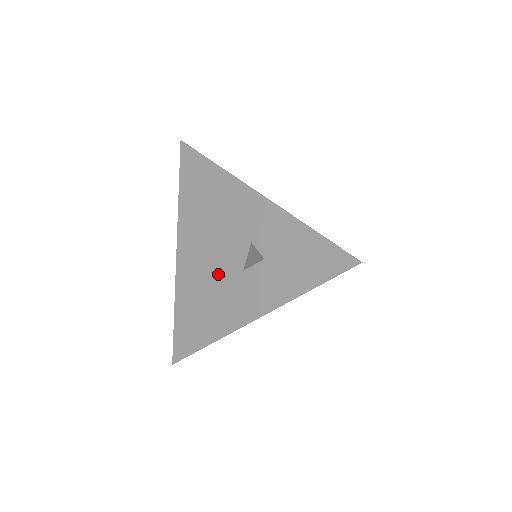
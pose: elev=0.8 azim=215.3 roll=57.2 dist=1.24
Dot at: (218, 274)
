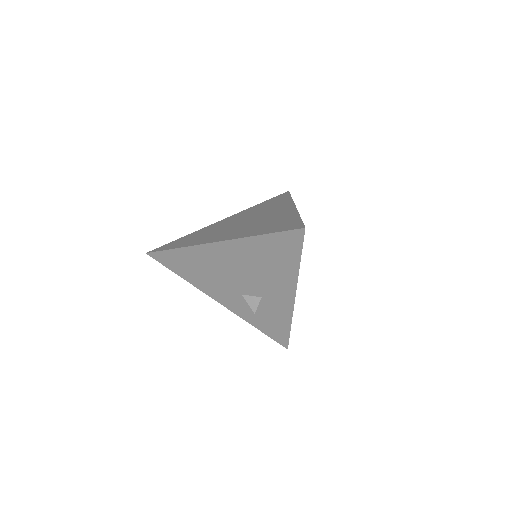
Dot at: (227, 278)
